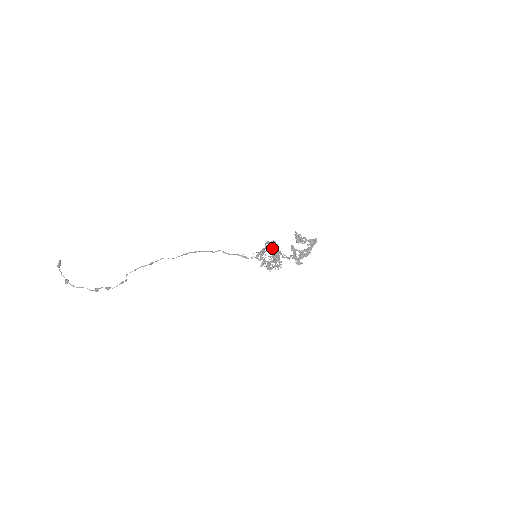
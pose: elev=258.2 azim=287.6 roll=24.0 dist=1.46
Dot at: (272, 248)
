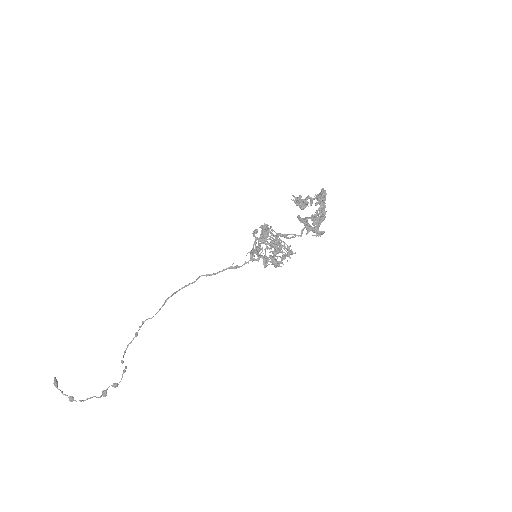
Dot at: (265, 235)
